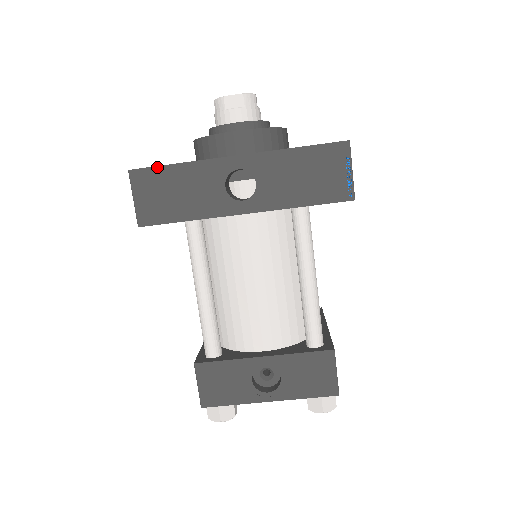
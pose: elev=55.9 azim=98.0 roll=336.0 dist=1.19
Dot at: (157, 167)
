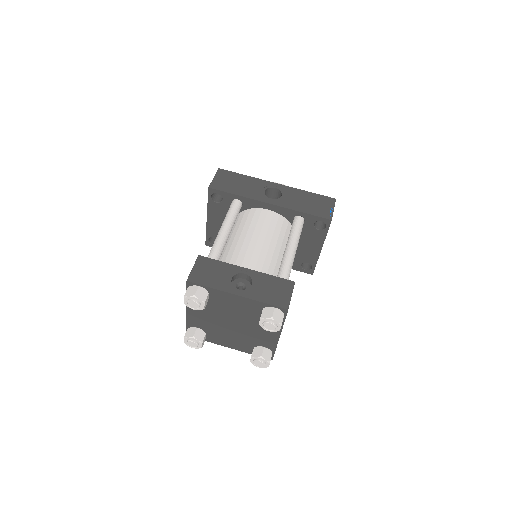
Dot at: (234, 172)
